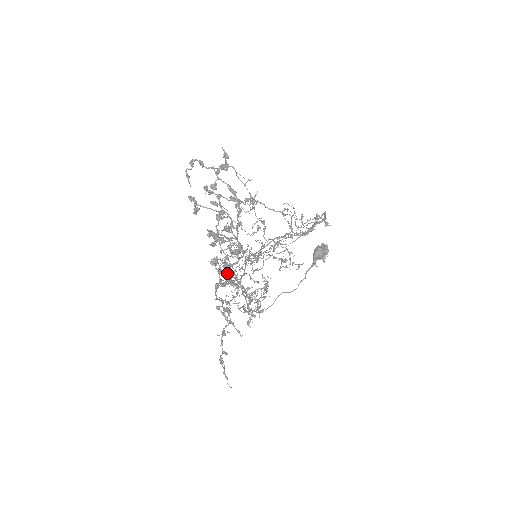
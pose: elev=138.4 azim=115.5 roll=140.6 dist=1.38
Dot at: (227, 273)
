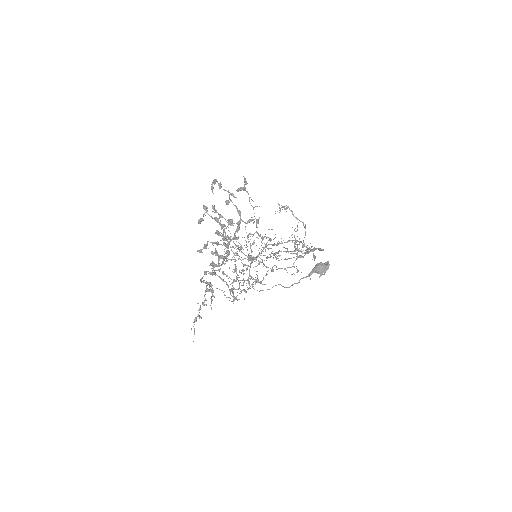
Dot at: occluded
